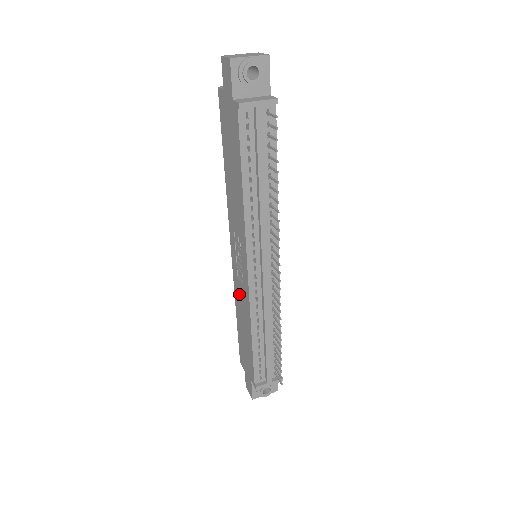
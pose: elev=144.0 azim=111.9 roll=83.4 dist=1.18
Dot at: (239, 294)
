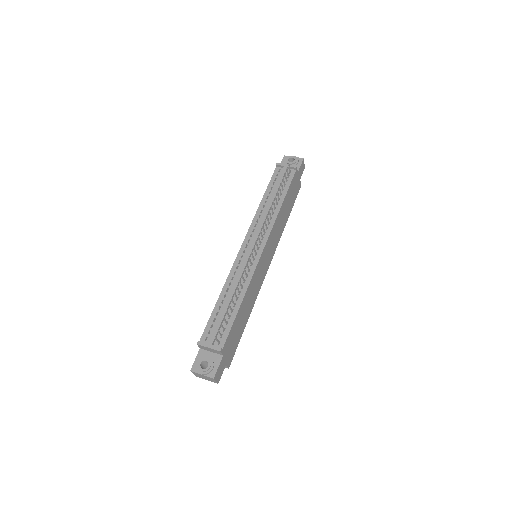
Dot at: occluded
